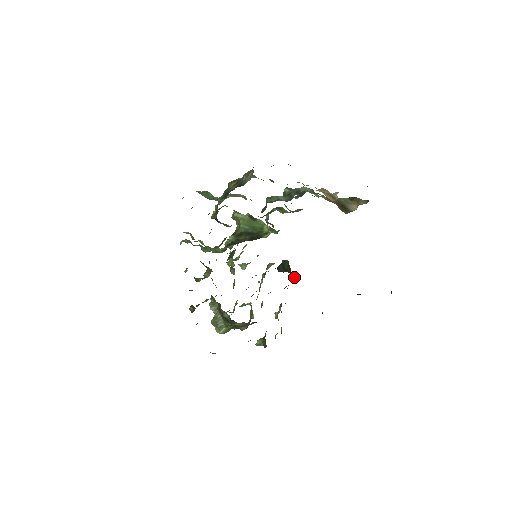
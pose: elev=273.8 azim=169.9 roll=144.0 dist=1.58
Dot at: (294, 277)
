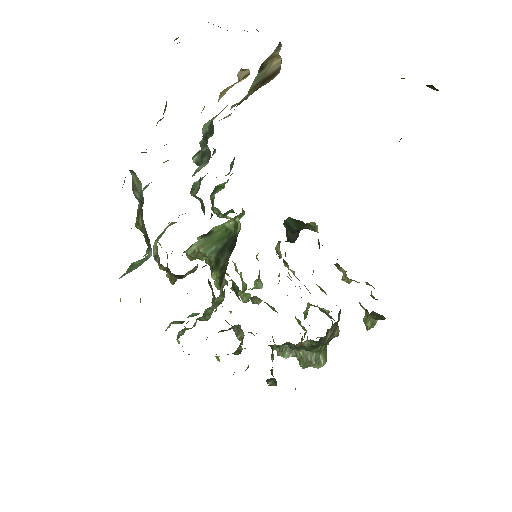
Dot at: (313, 225)
